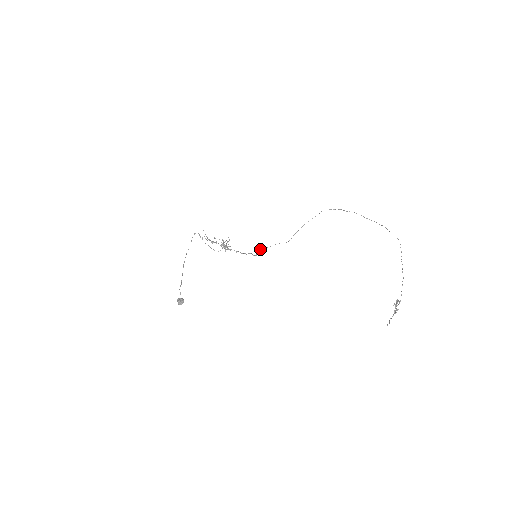
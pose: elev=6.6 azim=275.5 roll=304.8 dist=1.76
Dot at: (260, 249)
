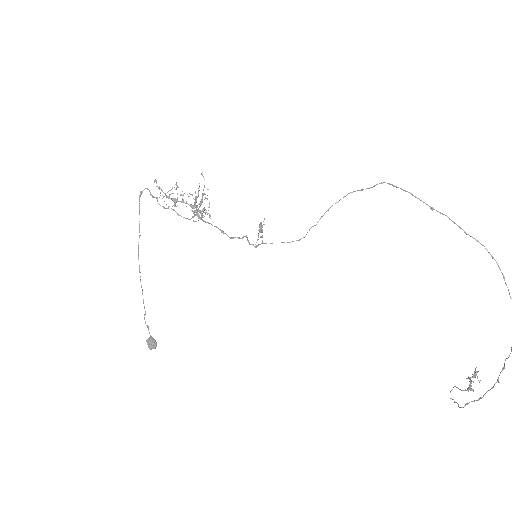
Dot at: (261, 228)
